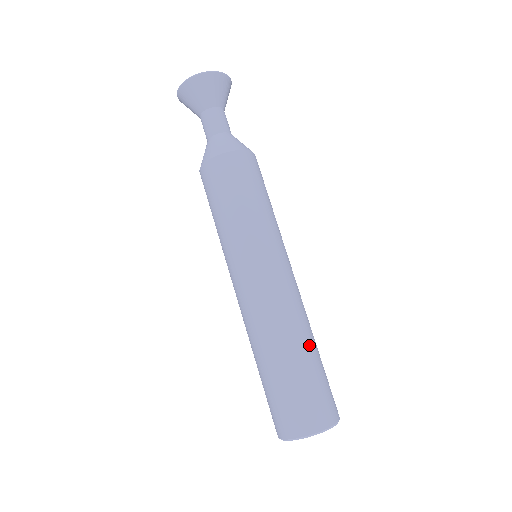
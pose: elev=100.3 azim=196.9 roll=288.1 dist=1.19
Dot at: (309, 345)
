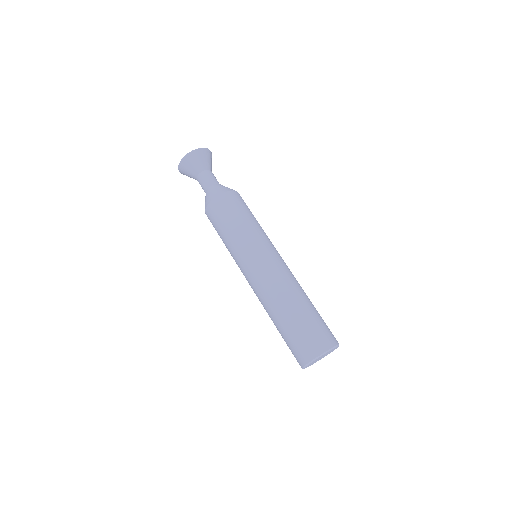
Dot at: (293, 306)
